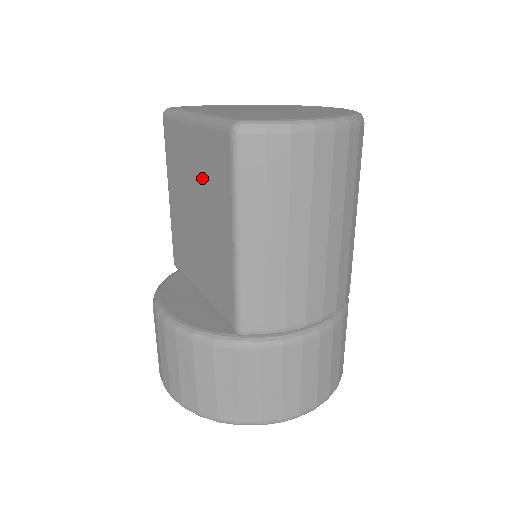
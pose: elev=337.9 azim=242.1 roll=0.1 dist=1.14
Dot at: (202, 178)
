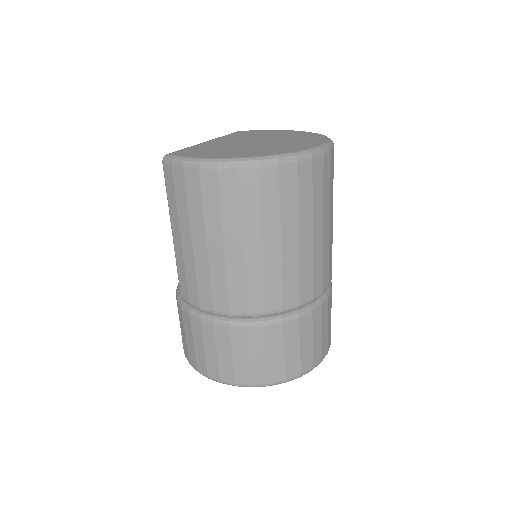
Dot at: occluded
